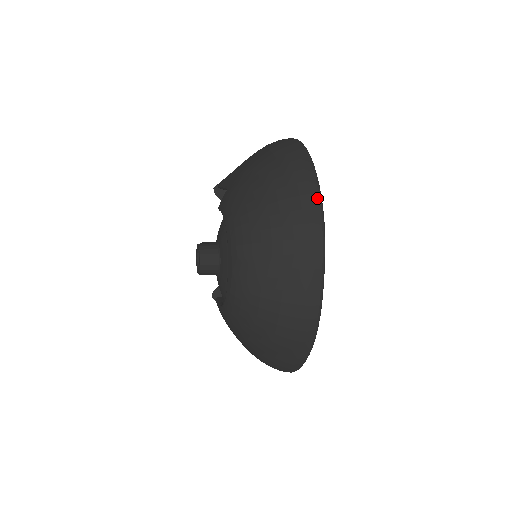
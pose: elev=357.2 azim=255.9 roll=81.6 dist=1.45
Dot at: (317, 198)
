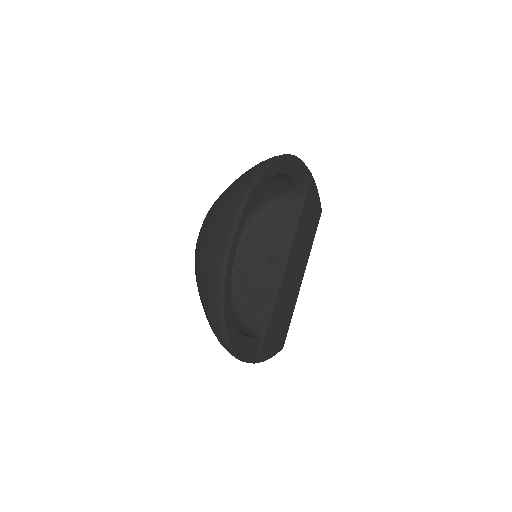
Dot at: (259, 171)
